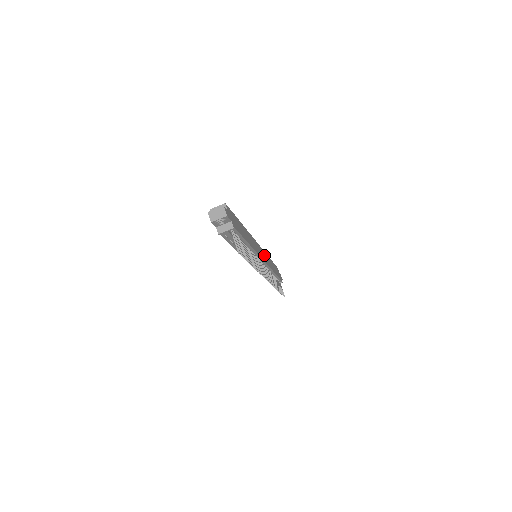
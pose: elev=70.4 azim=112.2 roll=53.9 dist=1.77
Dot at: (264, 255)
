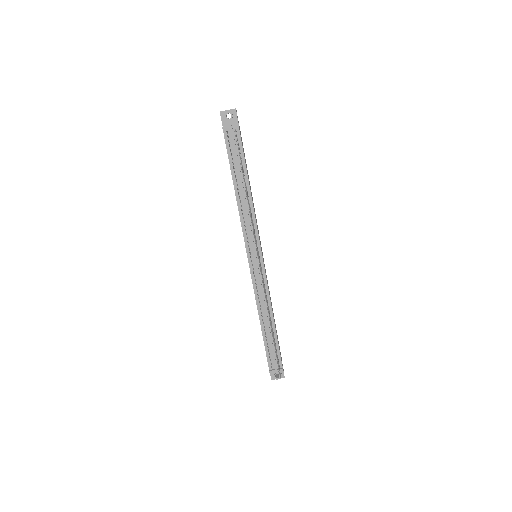
Dot at: (266, 275)
